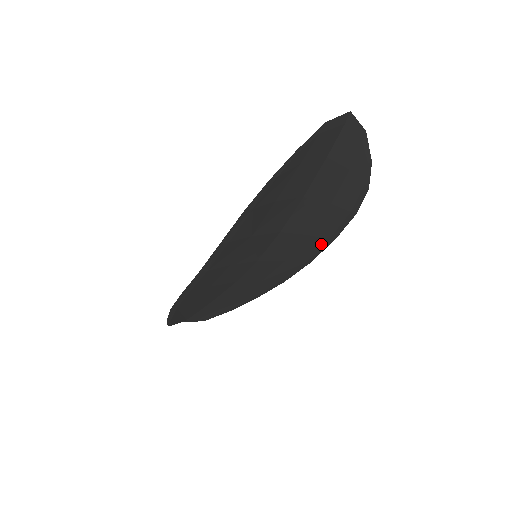
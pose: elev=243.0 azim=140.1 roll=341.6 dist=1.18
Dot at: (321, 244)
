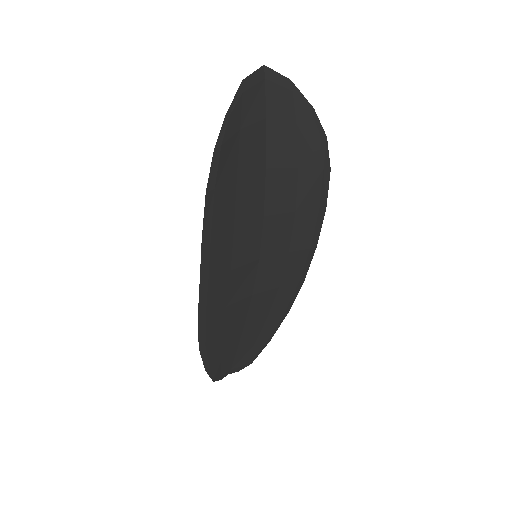
Dot at: (315, 218)
